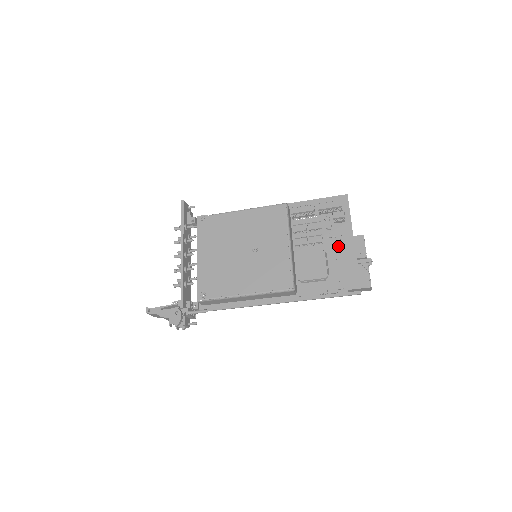
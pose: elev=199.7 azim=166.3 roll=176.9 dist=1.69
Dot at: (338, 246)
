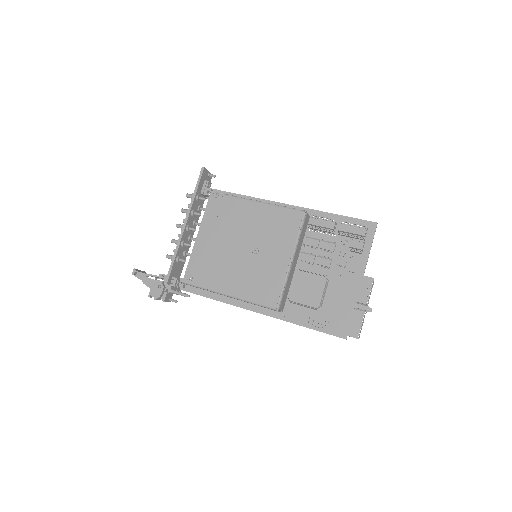
Dot at: (344, 278)
